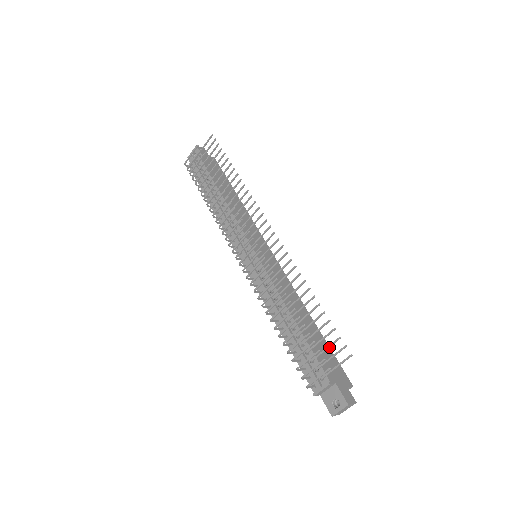
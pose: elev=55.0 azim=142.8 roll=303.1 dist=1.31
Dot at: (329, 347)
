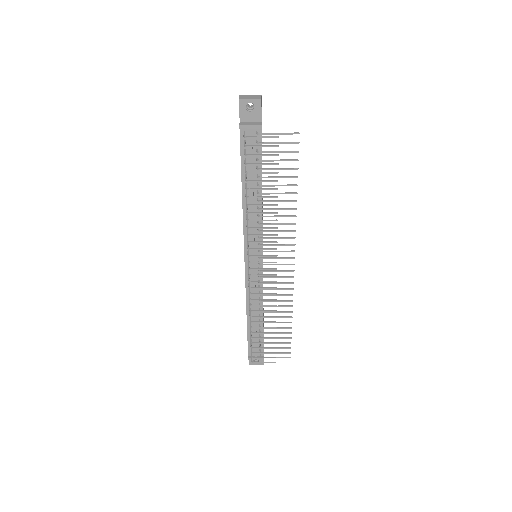
Dot at: (280, 348)
